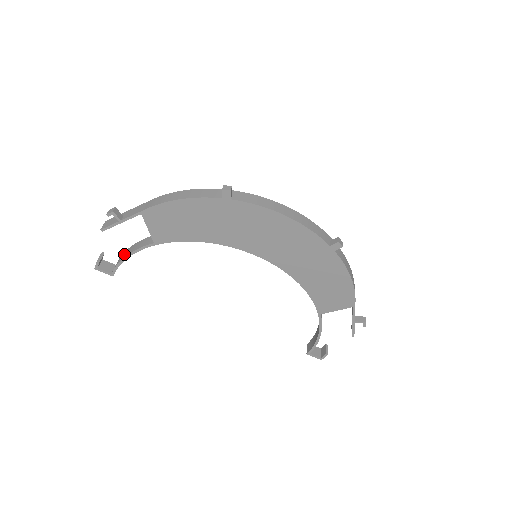
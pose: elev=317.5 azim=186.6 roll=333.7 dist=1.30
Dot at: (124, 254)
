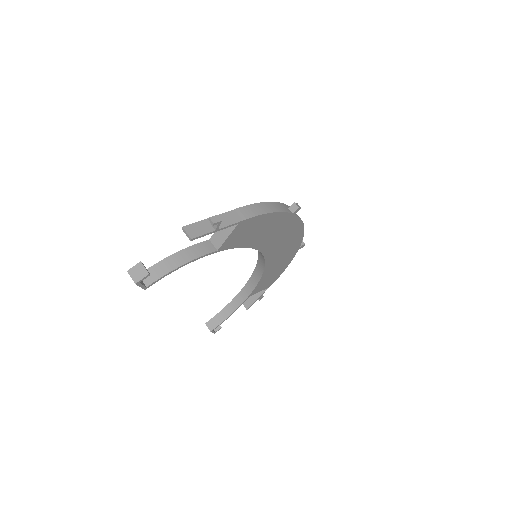
Dot at: (171, 263)
